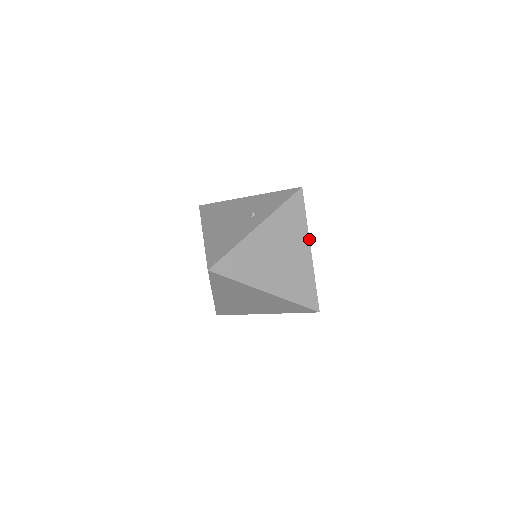
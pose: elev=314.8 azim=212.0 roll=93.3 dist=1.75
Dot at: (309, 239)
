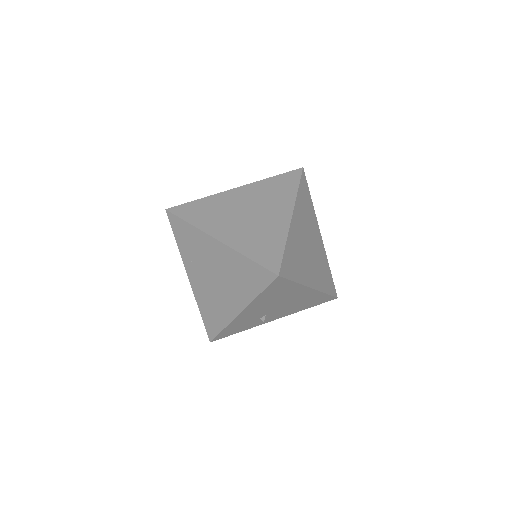
Dot at: (294, 206)
